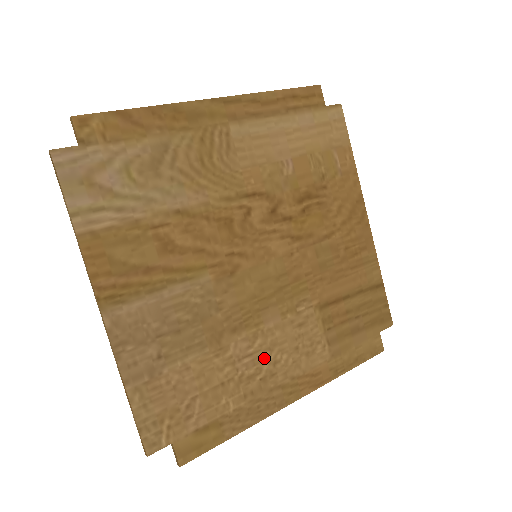
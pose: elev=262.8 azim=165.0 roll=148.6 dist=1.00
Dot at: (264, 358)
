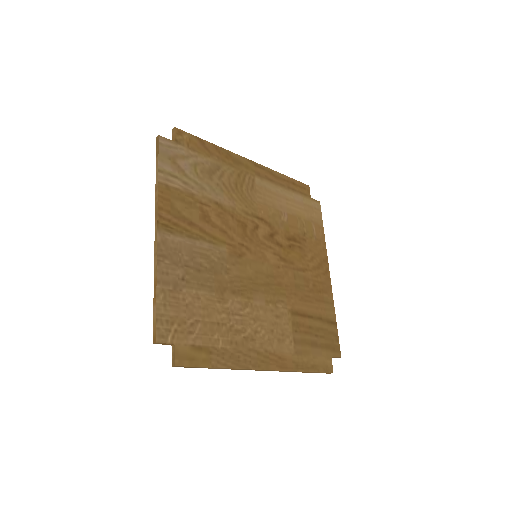
Dot at: (249, 324)
